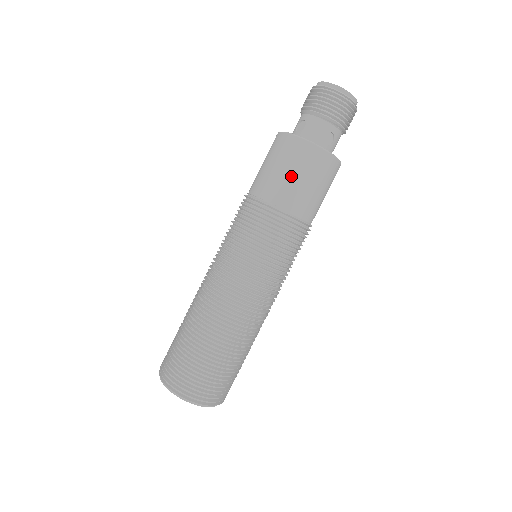
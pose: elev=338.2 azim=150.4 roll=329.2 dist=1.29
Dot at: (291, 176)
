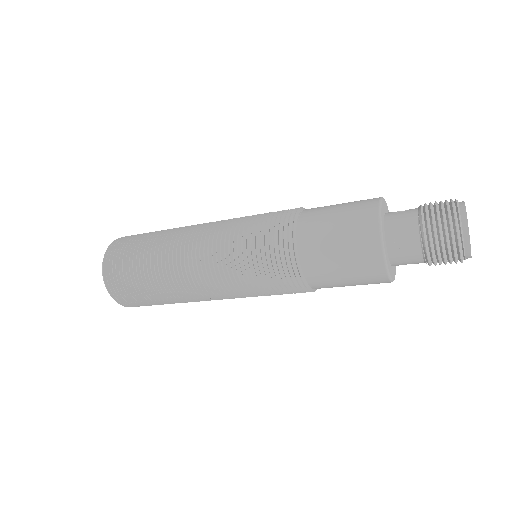
Dot at: (334, 220)
